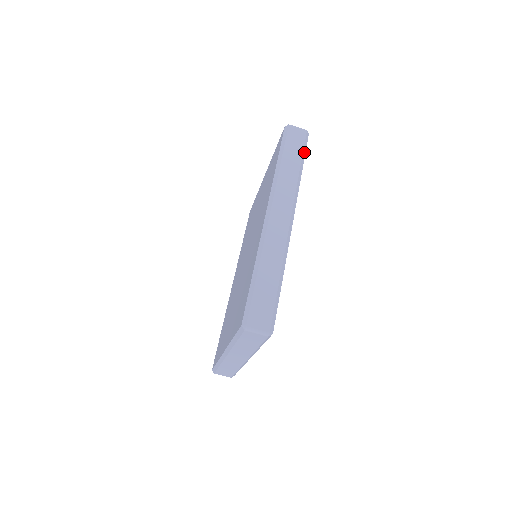
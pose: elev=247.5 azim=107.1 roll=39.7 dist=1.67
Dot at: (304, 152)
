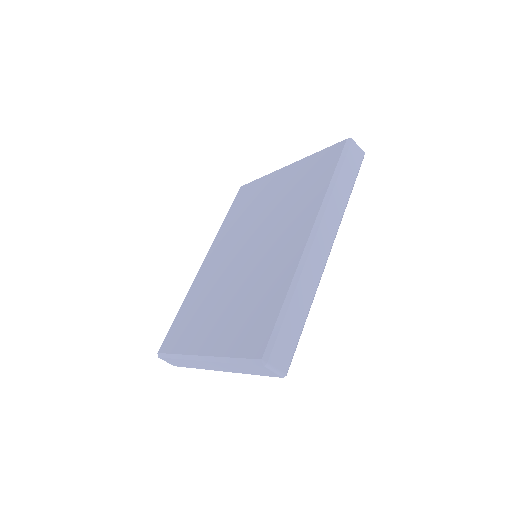
Dot at: (356, 177)
